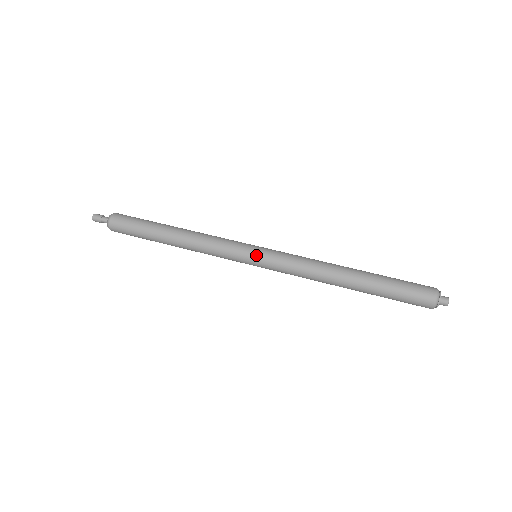
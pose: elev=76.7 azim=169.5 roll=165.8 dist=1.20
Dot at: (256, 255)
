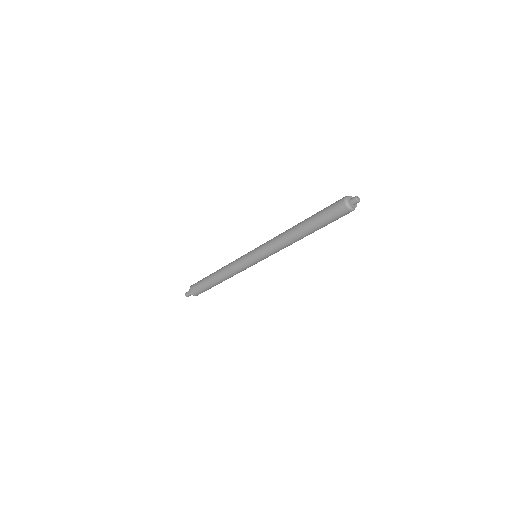
Dot at: (254, 260)
